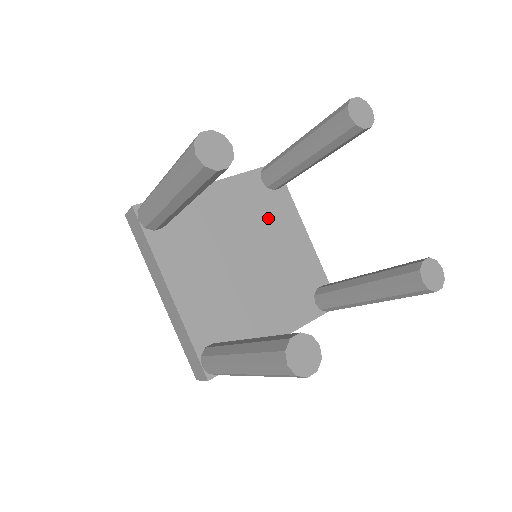
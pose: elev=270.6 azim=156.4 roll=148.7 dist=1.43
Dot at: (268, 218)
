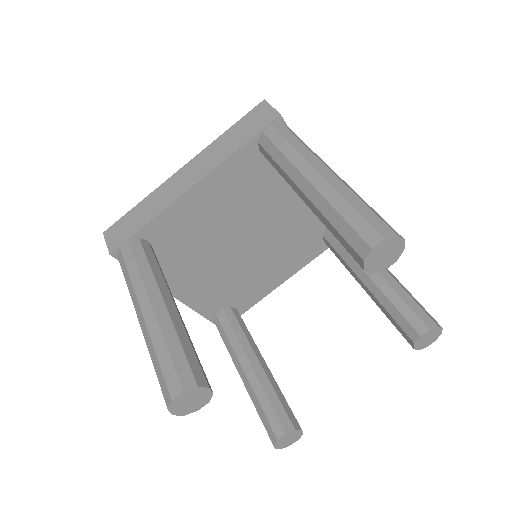
Dot at: (270, 190)
